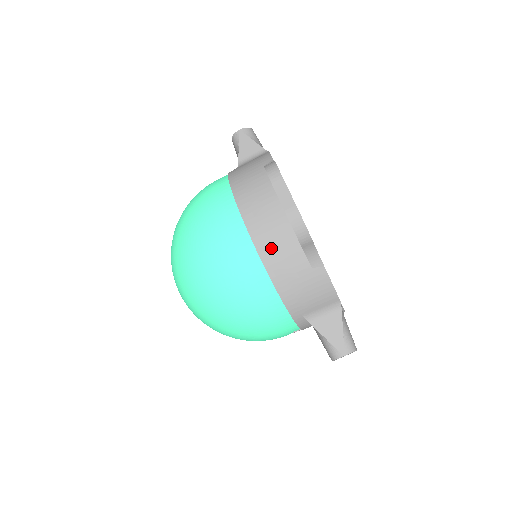
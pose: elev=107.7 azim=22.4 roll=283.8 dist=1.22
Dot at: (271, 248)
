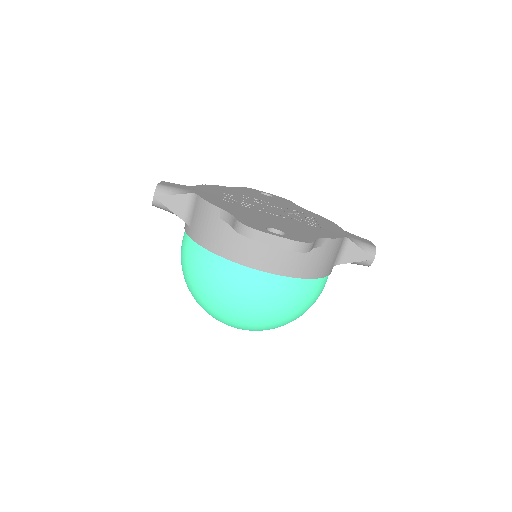
Dot at: (289, 265)
